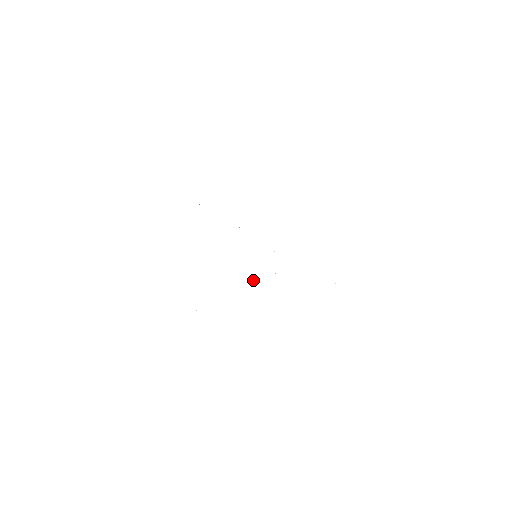
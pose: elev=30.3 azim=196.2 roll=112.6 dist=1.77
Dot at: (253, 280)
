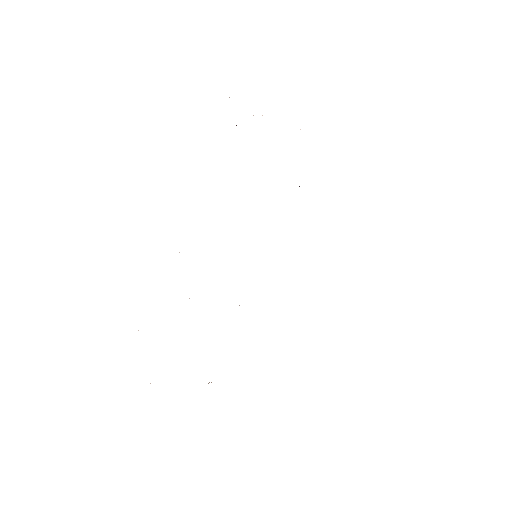
Dot at: occluded
